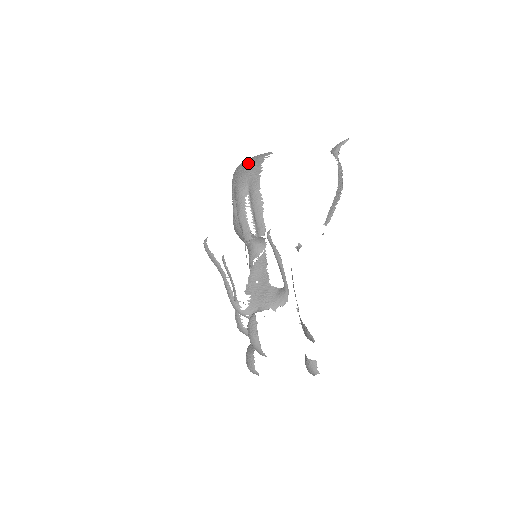
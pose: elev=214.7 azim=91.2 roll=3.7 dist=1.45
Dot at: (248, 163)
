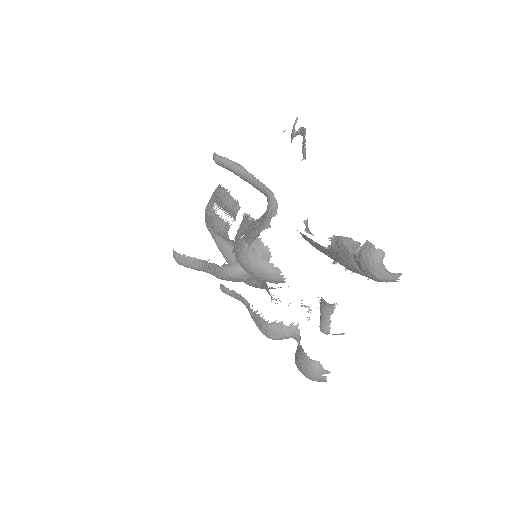
Dot at: occluded
